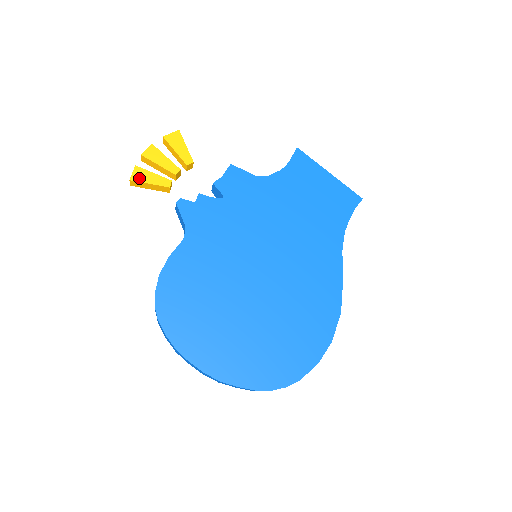
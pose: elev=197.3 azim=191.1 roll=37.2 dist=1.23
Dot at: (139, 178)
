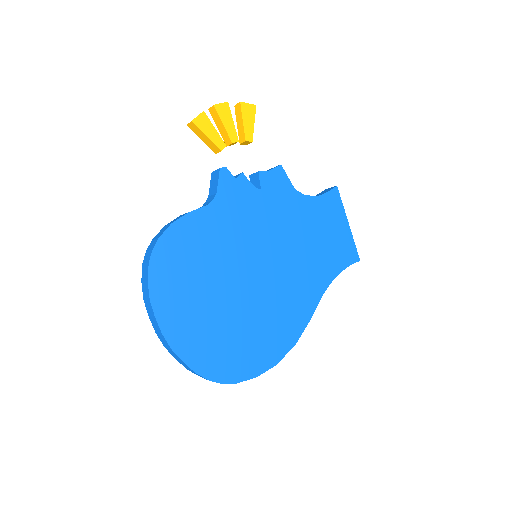
Dot at: (201, 124)
